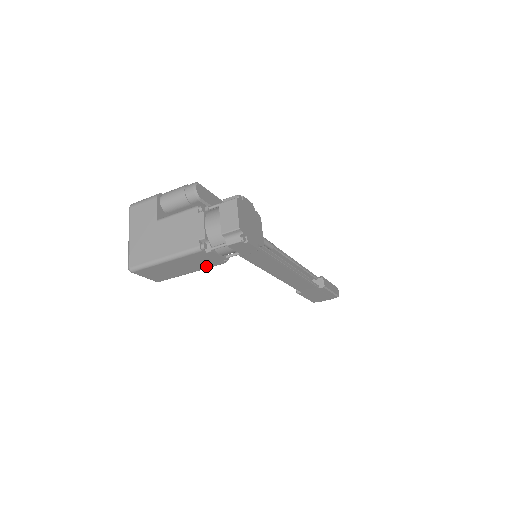
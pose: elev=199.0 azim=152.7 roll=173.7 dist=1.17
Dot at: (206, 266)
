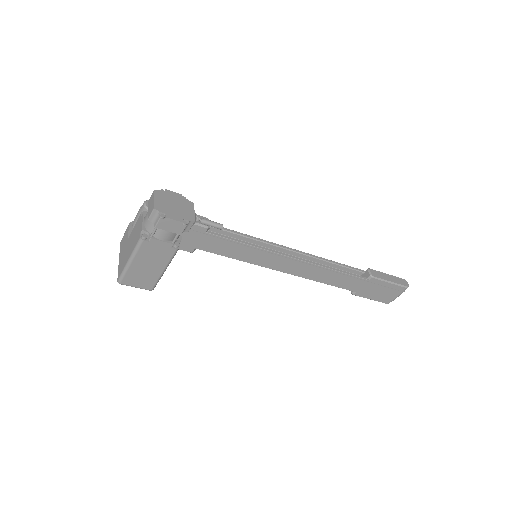
Dot at: (167, 258)
